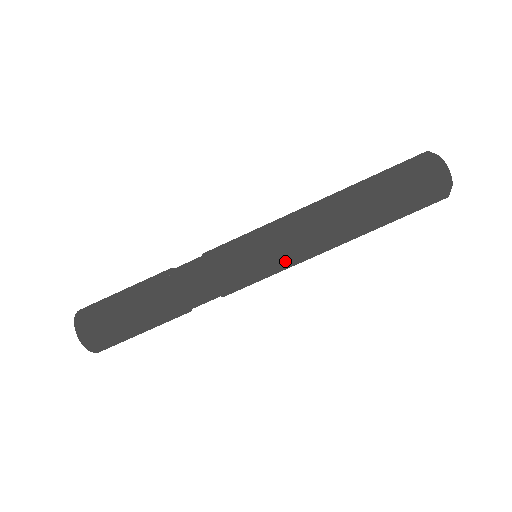
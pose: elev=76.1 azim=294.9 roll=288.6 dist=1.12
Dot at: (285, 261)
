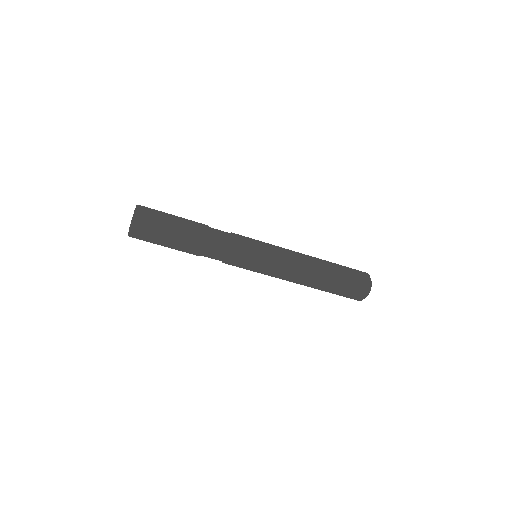
Dot at: (271, 272)
